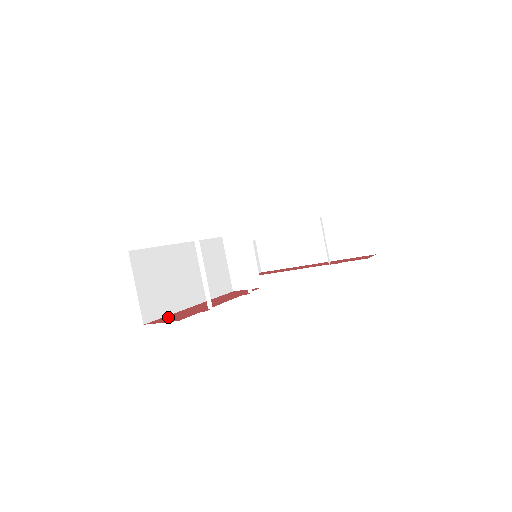
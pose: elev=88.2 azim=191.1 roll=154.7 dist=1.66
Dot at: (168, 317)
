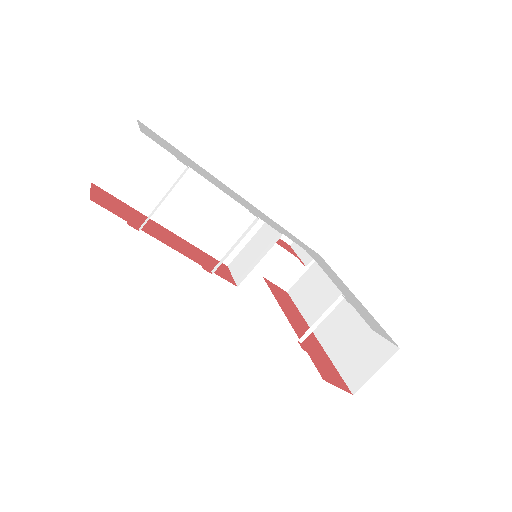
Dot at: (116, 200)
